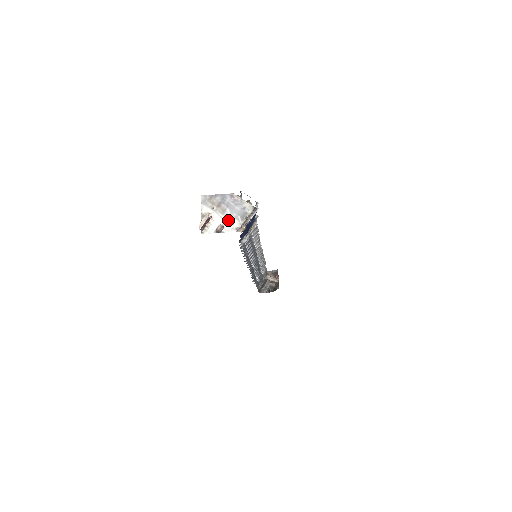
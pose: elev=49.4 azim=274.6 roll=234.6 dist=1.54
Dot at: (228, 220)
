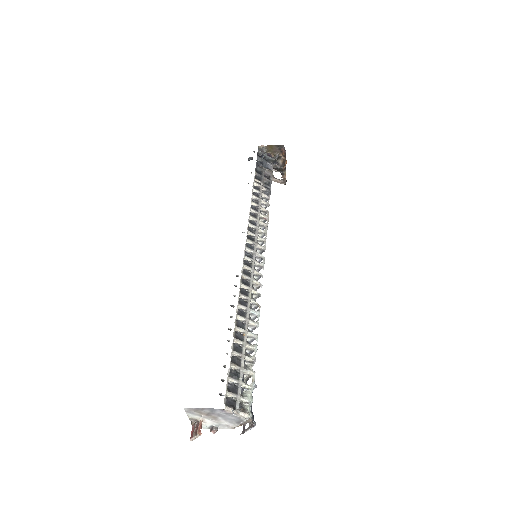
Dot at: (222, 423)
